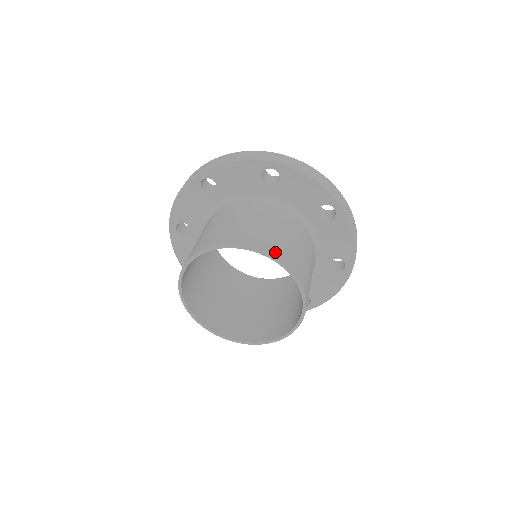
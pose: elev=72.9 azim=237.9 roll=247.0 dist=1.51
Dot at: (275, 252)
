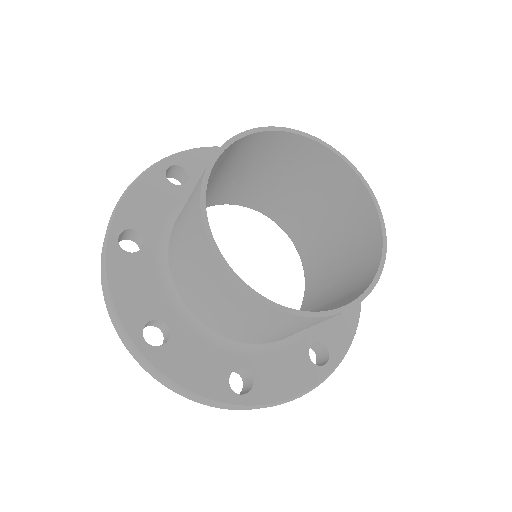
Dot at: (370, 206)
